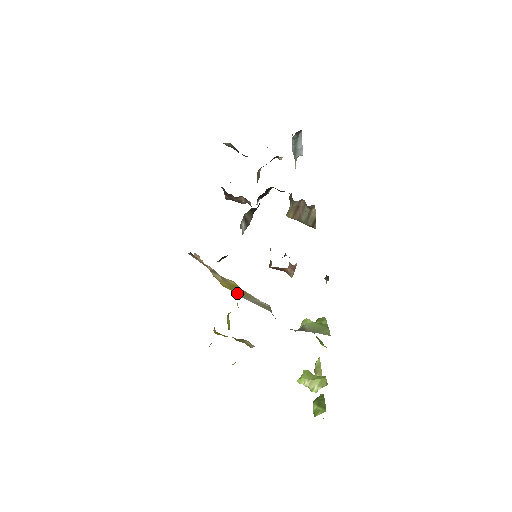
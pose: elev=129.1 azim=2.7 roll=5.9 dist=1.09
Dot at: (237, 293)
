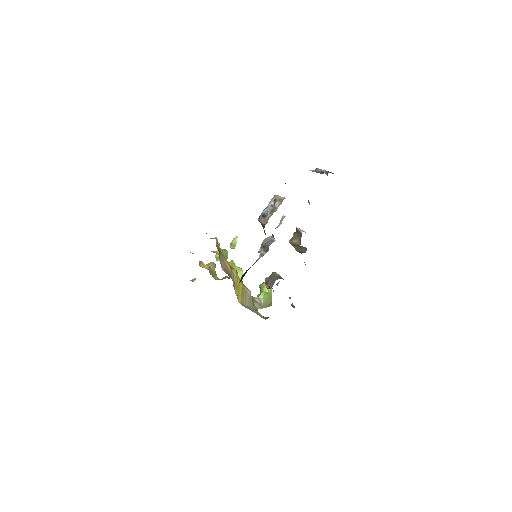
Dot at: (243, 301)
